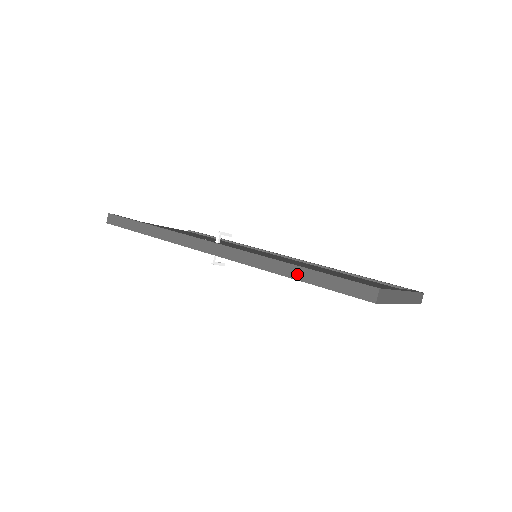
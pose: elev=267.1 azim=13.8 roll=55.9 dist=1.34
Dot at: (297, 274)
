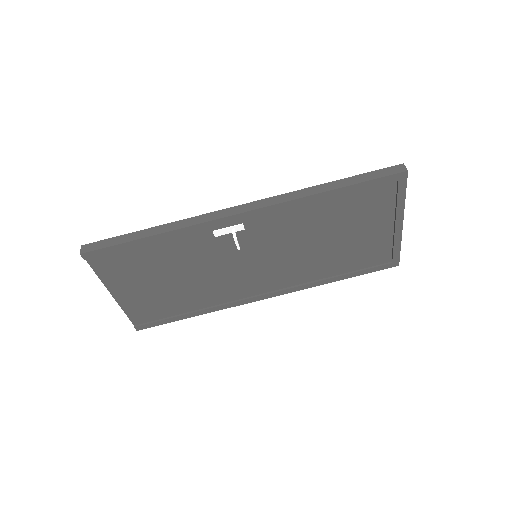
Dot at: (335, 185)
